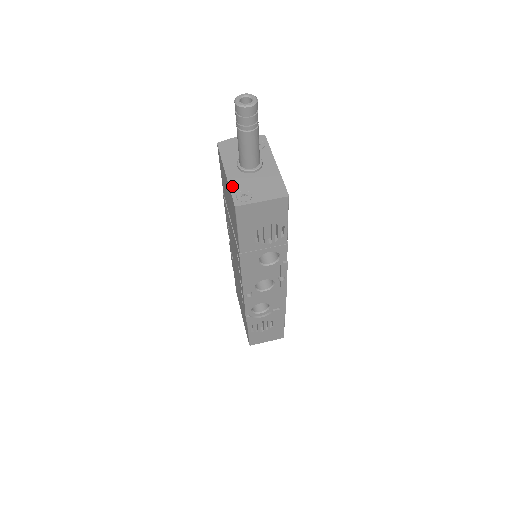
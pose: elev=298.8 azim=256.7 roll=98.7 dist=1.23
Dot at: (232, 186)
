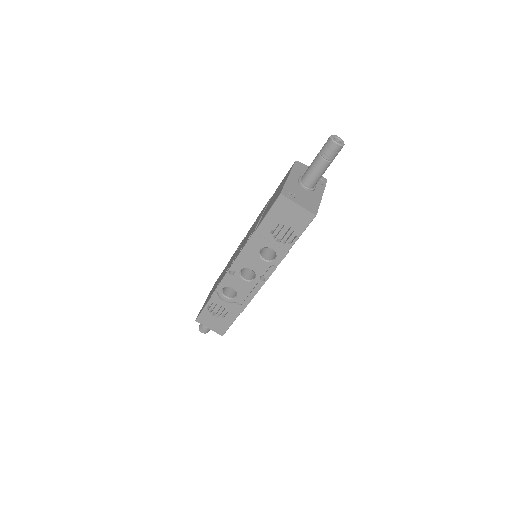
Dot at: (287, 184)
